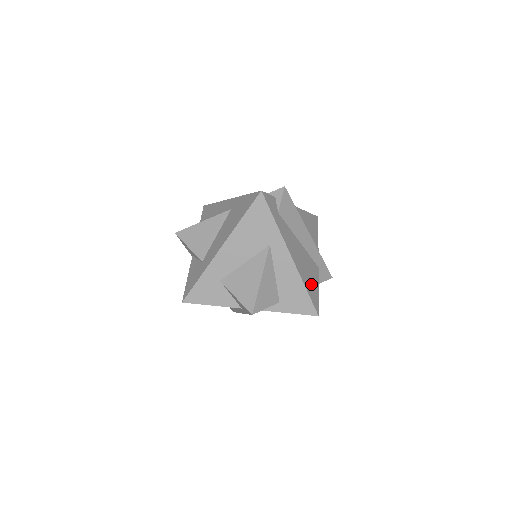
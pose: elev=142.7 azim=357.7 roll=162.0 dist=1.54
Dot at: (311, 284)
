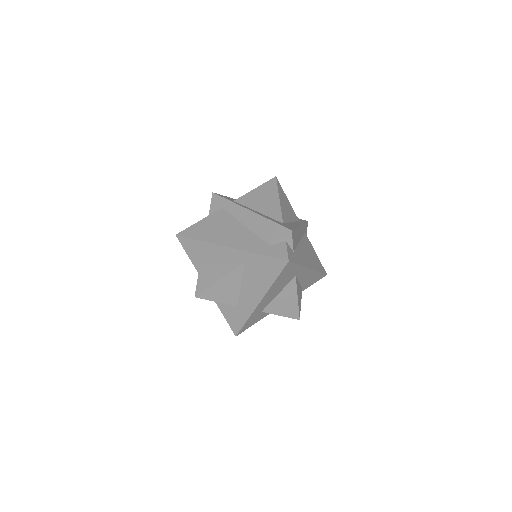
Dot at: (316, 260)
